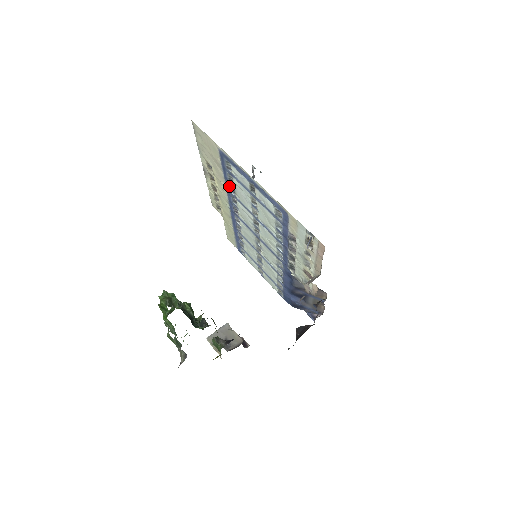
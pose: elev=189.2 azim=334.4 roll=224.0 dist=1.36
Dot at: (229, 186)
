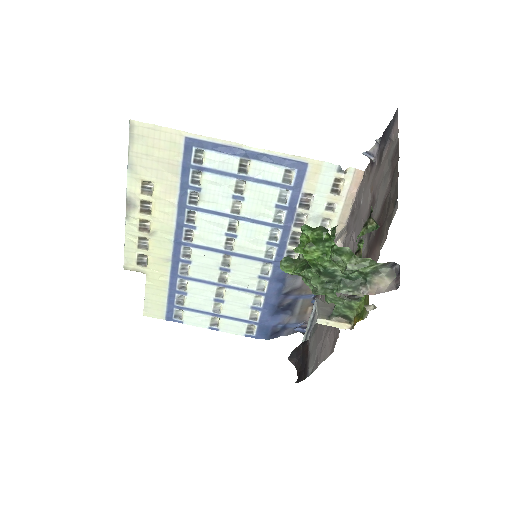
Dot at: (186, 196)
